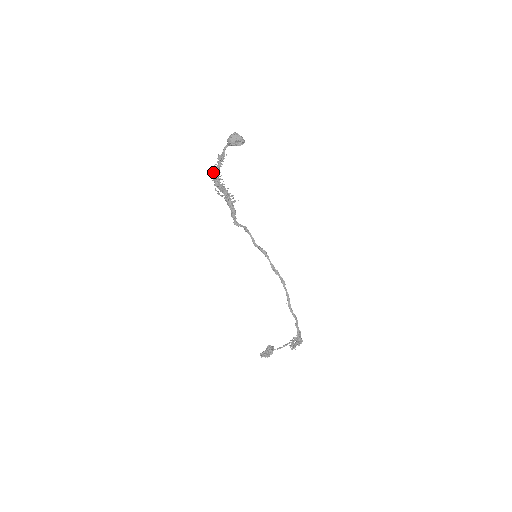
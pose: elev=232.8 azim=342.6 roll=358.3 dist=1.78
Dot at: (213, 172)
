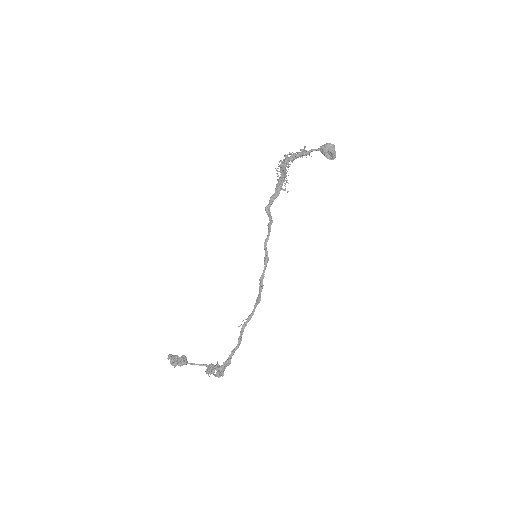
Dot at: (288, 154)
